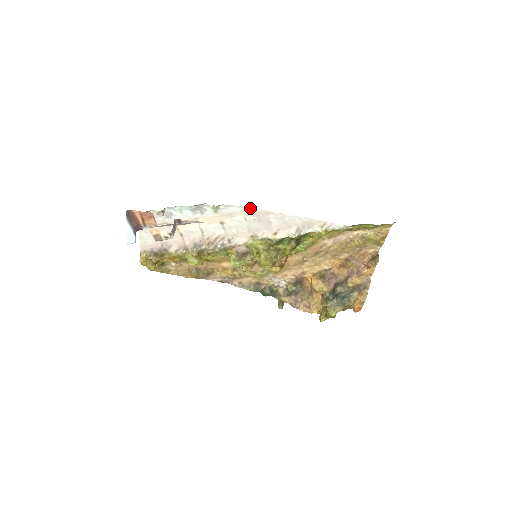
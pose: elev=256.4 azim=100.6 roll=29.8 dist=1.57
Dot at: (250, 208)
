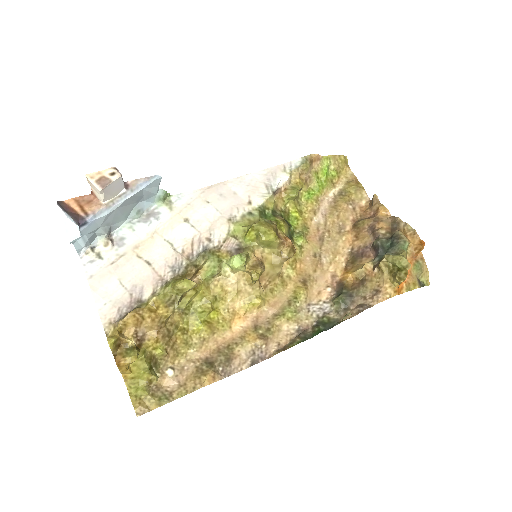
Dot at: (204, 188)
